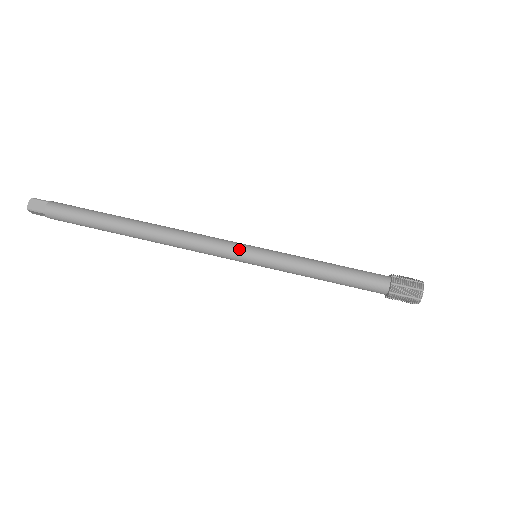
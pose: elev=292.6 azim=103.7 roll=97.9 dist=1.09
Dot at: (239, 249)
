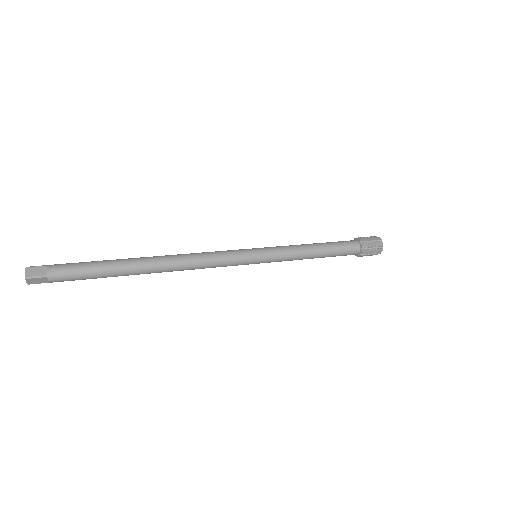
Dot at: occluded
